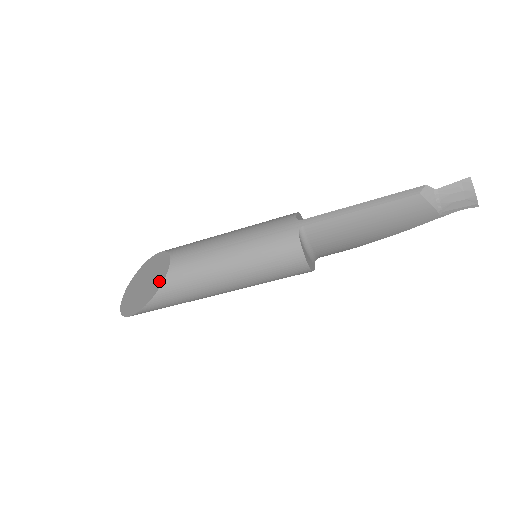
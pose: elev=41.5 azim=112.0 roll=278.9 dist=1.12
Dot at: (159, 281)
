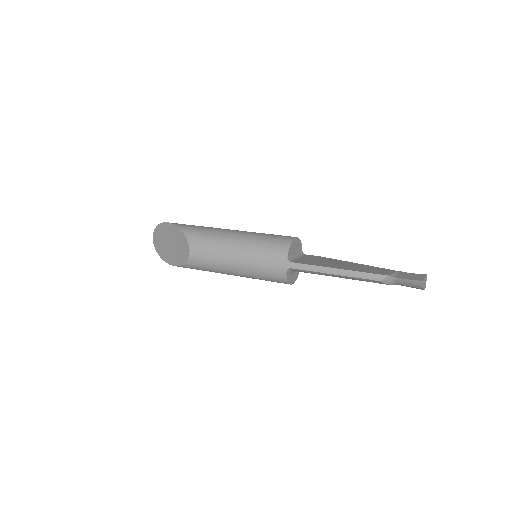
Dot at: (182, 259)
